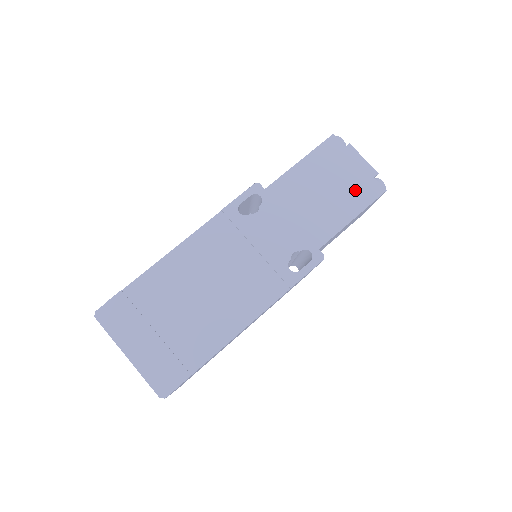
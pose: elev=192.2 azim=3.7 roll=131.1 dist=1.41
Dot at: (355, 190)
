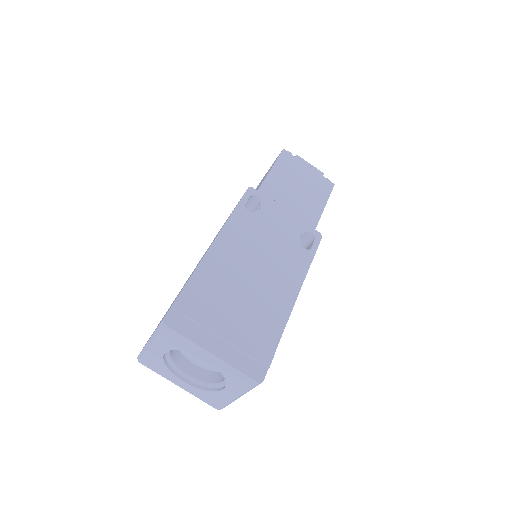
Dot at: (316, 186)
